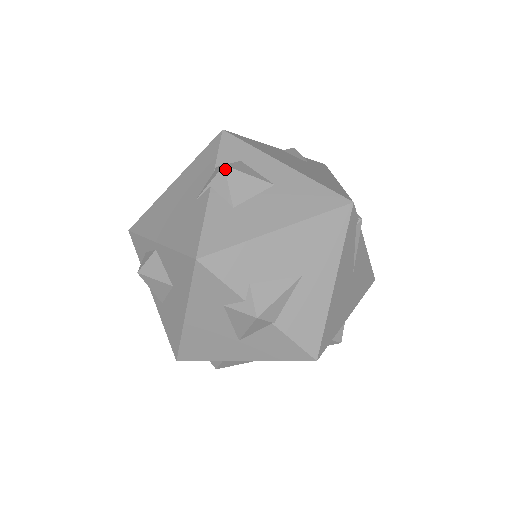
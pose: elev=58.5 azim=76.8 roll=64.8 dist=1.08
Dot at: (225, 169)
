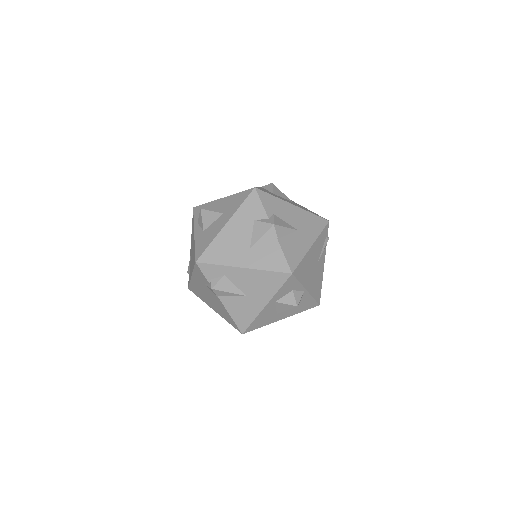
Dot at: (273, 184)
